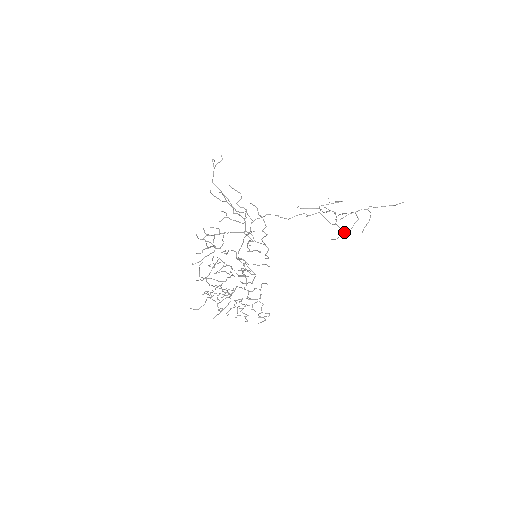
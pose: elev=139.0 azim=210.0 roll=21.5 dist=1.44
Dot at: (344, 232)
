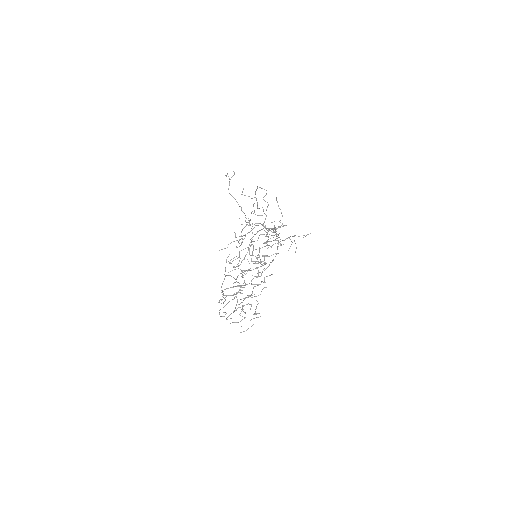
Dot at: occluded
